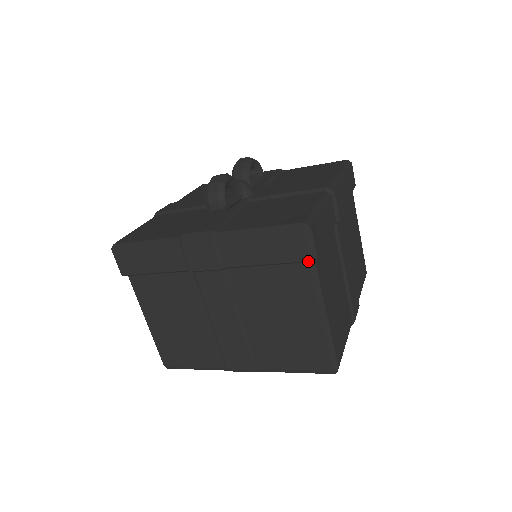
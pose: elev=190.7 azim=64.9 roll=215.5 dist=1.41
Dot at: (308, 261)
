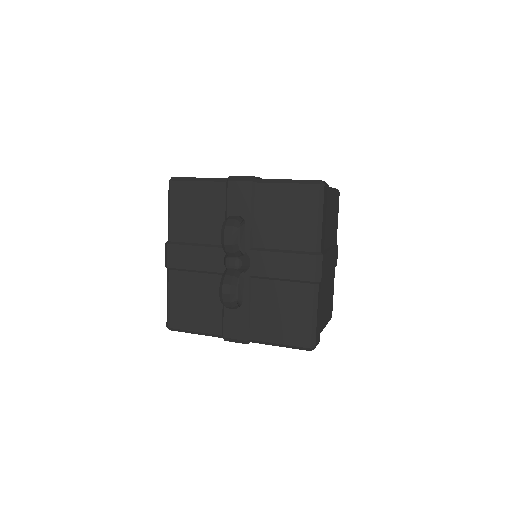
Dot at: occluded
